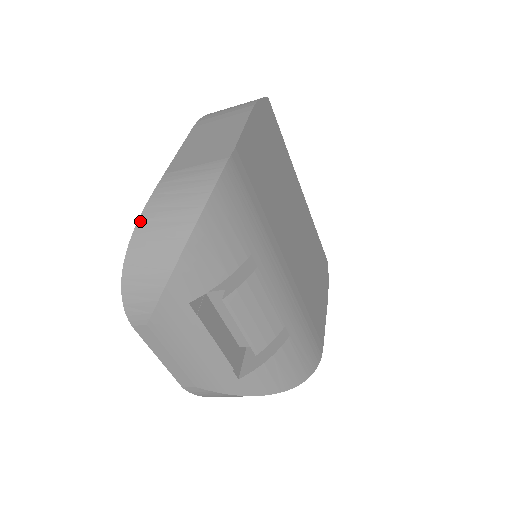
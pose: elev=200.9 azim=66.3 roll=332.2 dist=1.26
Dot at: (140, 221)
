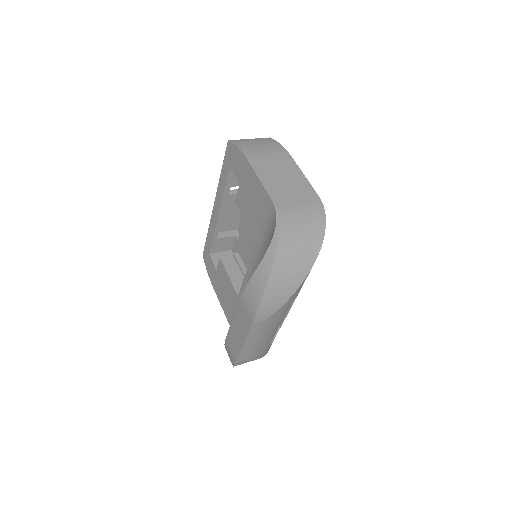
Dot at: (279, 247)
